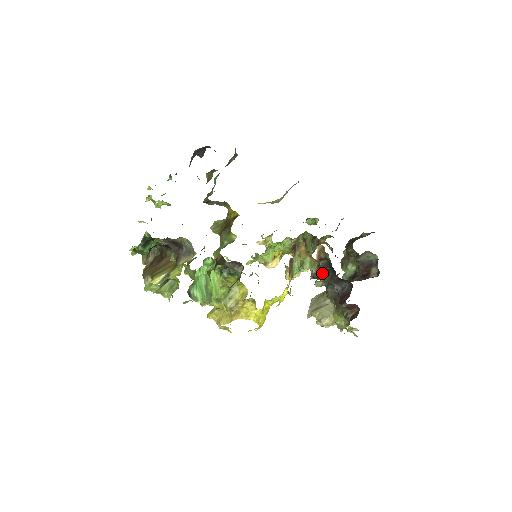
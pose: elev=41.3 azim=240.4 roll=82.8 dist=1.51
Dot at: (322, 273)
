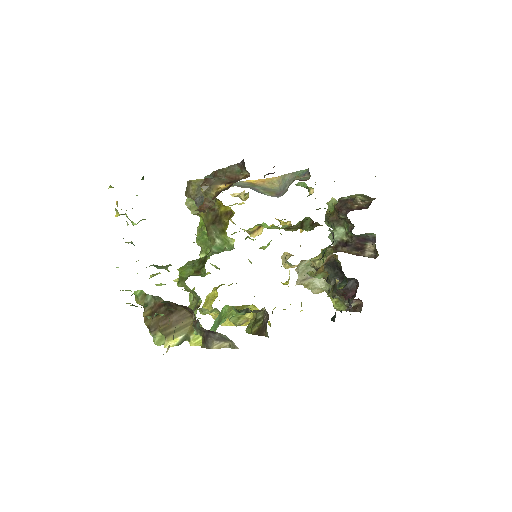
Dot at: (326, 267)
